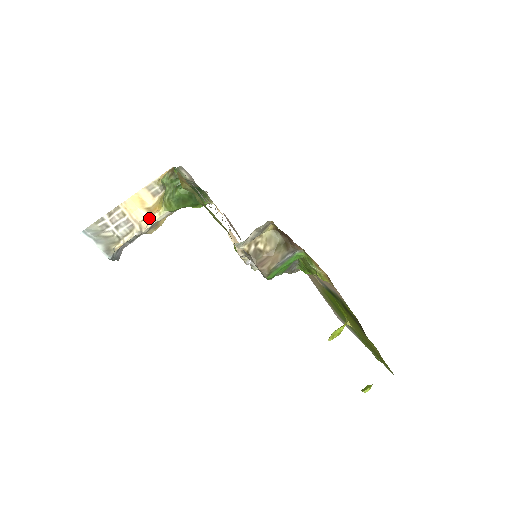
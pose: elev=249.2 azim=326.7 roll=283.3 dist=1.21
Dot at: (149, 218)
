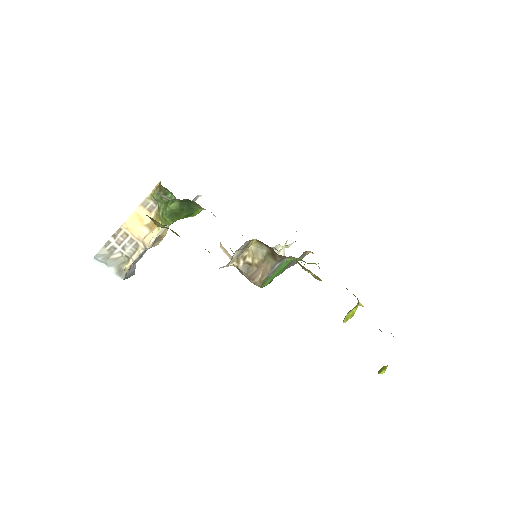
Dot at: (150, 235)
